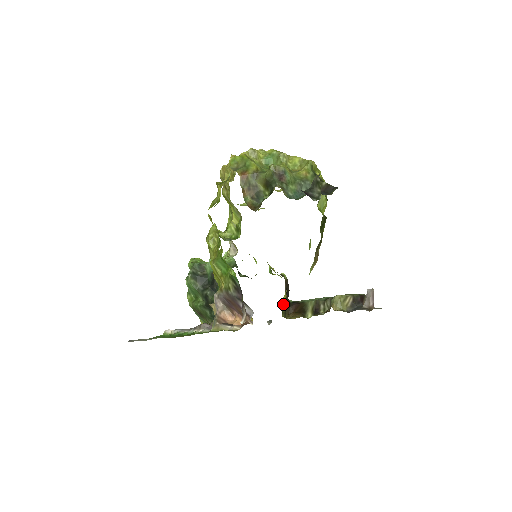
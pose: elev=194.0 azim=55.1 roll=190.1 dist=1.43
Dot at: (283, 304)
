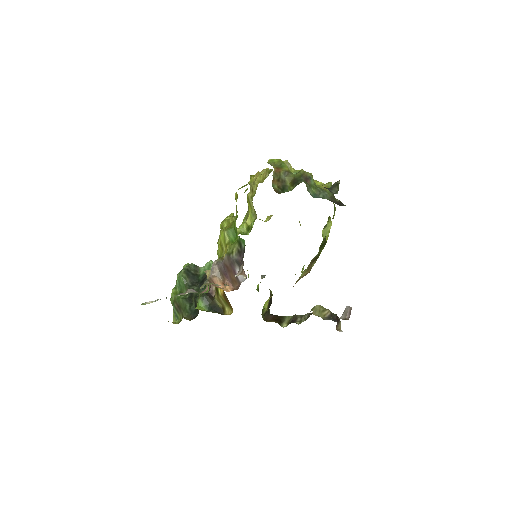
Dot at: (265, 306)
